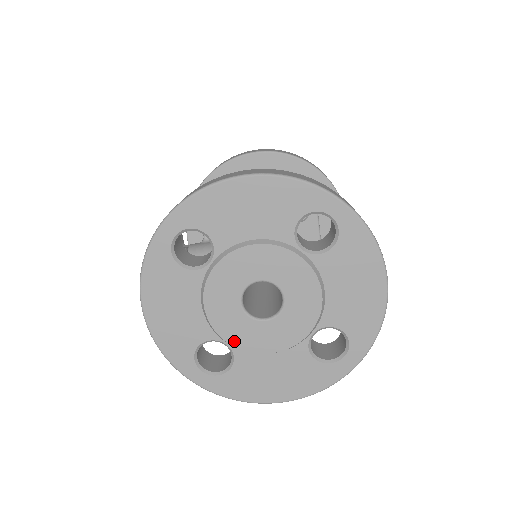
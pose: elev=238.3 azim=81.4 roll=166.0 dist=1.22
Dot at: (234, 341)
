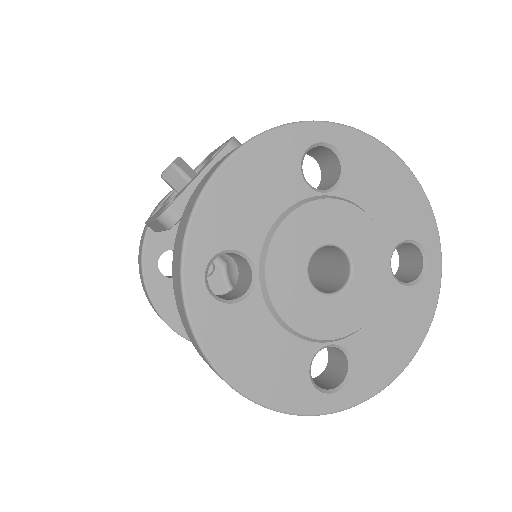
Dot at: (272, 279)
